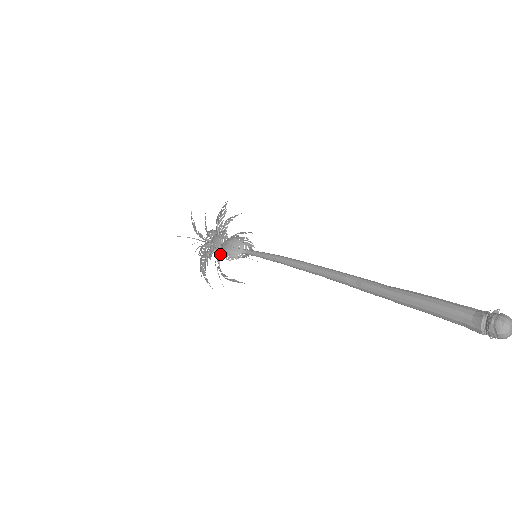
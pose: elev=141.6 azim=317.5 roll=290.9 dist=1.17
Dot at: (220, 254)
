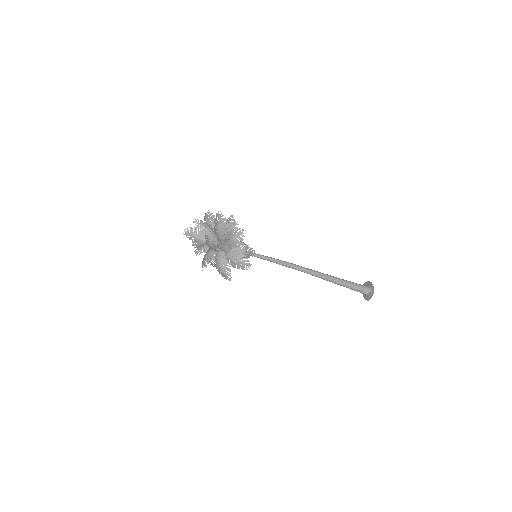
Dot at: occluded
